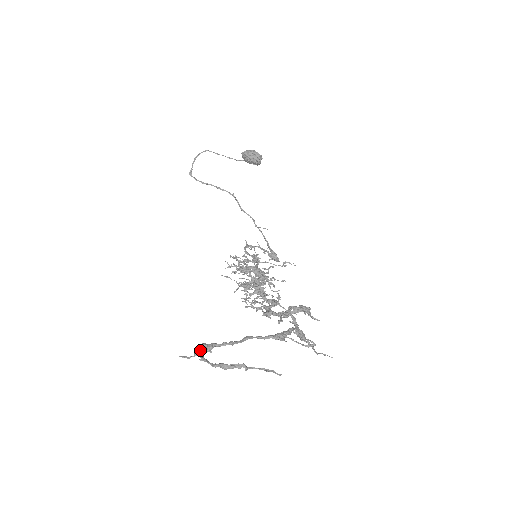
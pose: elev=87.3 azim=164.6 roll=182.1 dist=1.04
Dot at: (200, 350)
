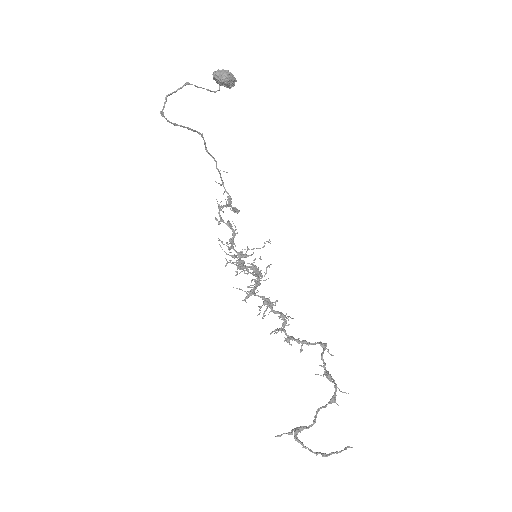
Dot at: occluded
